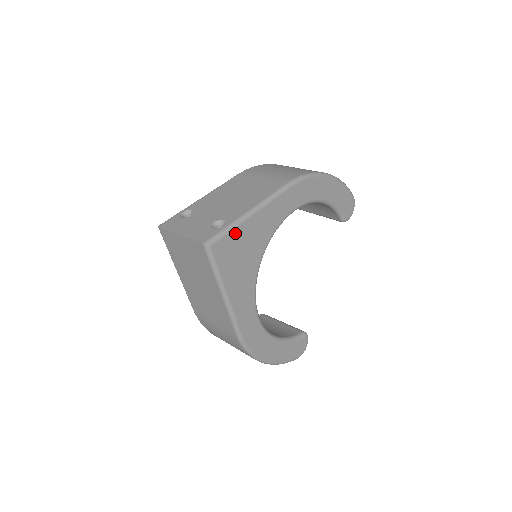
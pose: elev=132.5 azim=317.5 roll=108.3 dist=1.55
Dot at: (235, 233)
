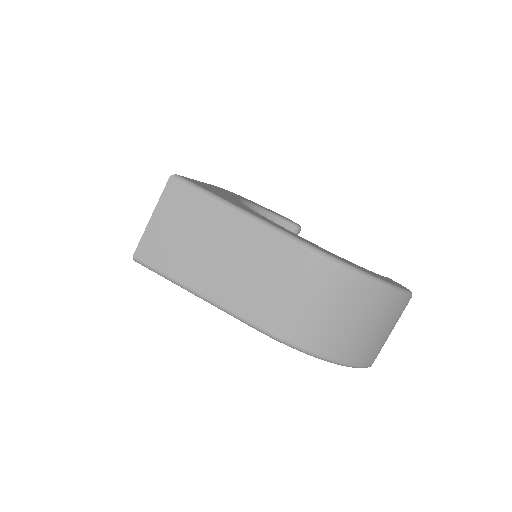
Dot at: occluded
